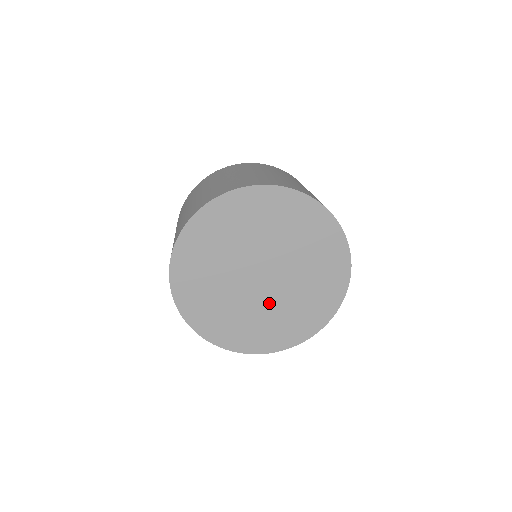
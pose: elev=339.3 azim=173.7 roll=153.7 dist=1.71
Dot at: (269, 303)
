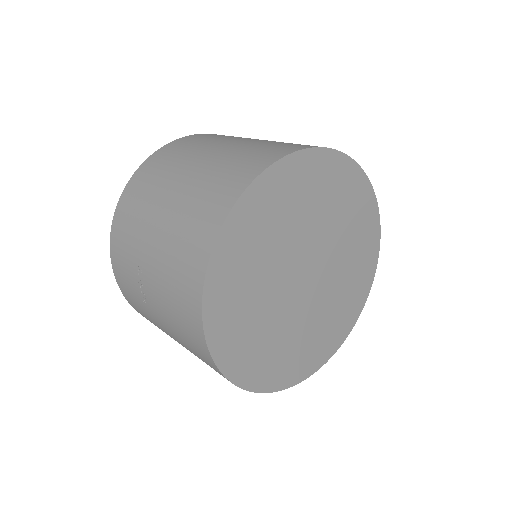
Dot at: (283, 313)
